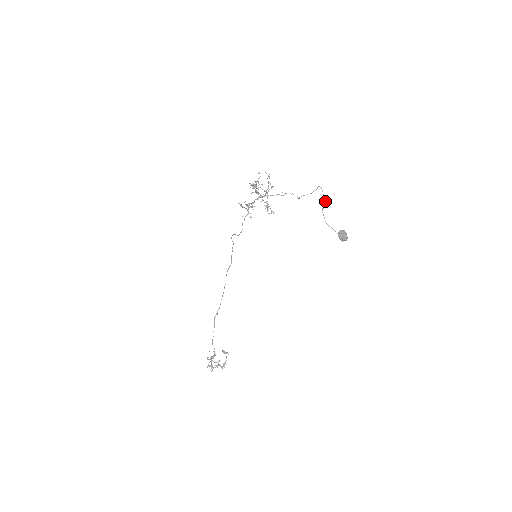
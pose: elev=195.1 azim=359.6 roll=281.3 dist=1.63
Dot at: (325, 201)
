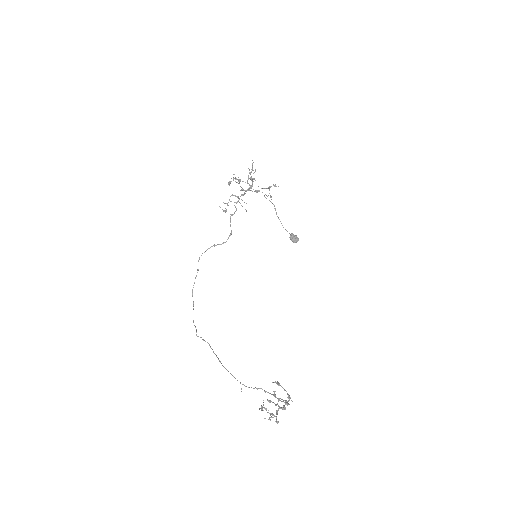
Dot at: occluded
